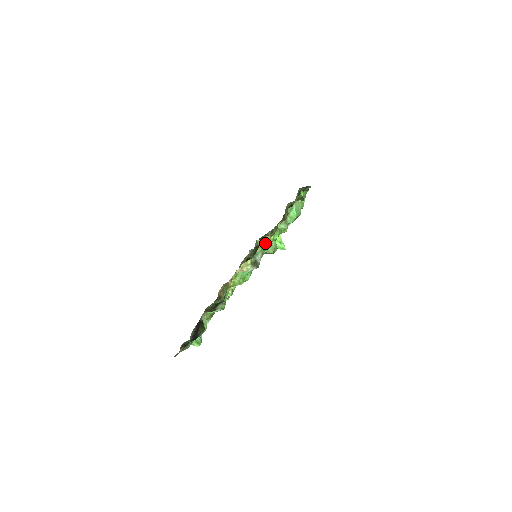
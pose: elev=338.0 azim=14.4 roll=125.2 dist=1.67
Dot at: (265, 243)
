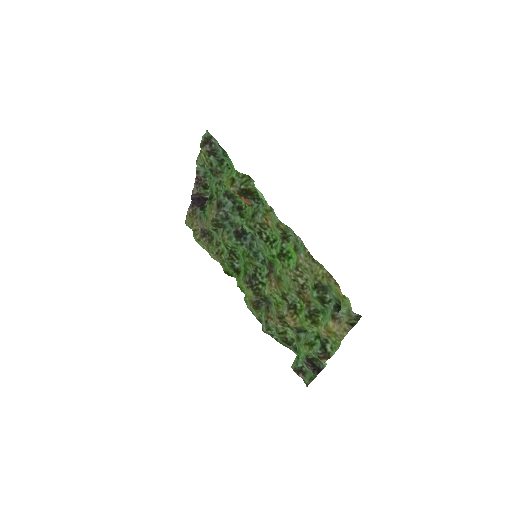
Dot at: (335, 292)
